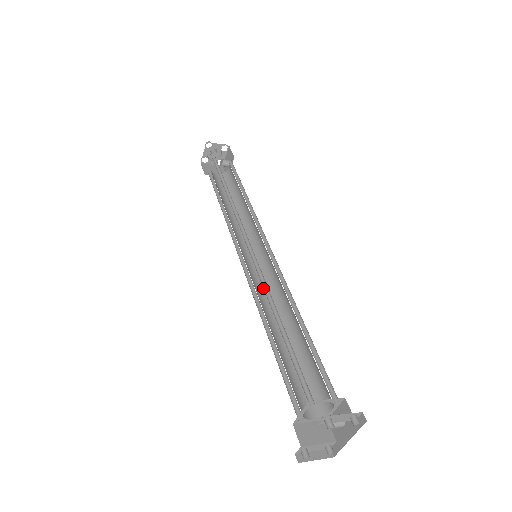
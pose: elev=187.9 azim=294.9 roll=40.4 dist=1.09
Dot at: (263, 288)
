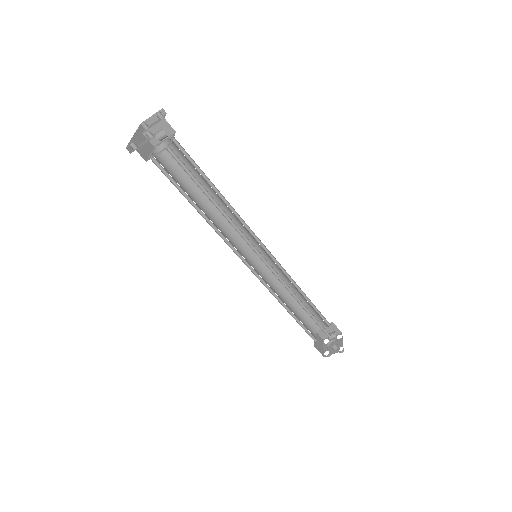
Dot at: occluded
